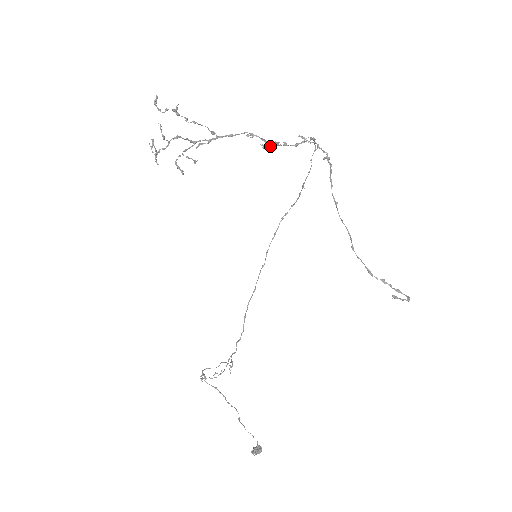
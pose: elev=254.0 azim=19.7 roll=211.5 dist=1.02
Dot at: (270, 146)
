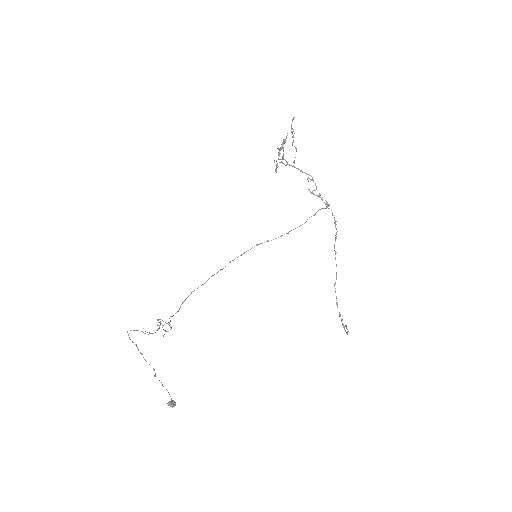
Dot at: occluded
